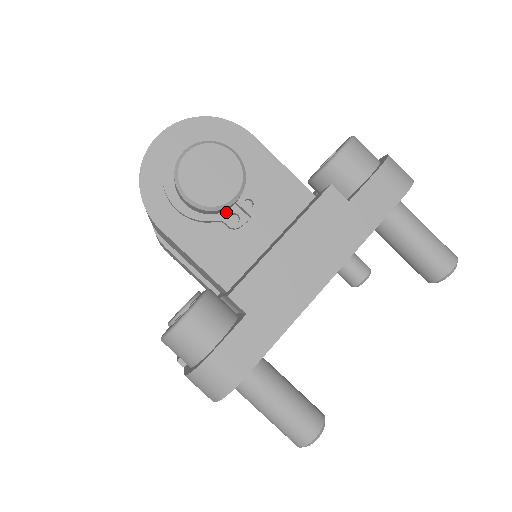
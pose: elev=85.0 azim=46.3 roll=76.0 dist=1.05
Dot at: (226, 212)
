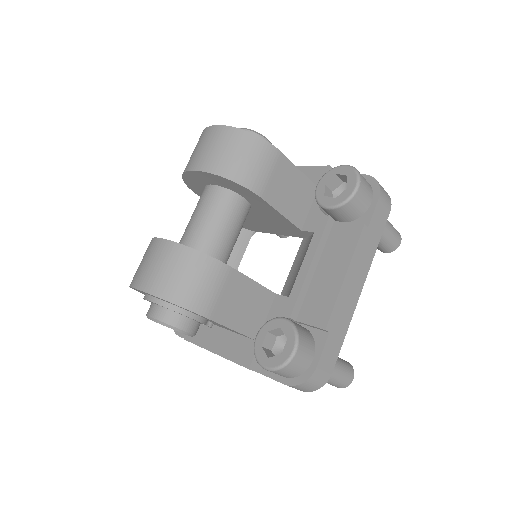
Dot at: occluded
